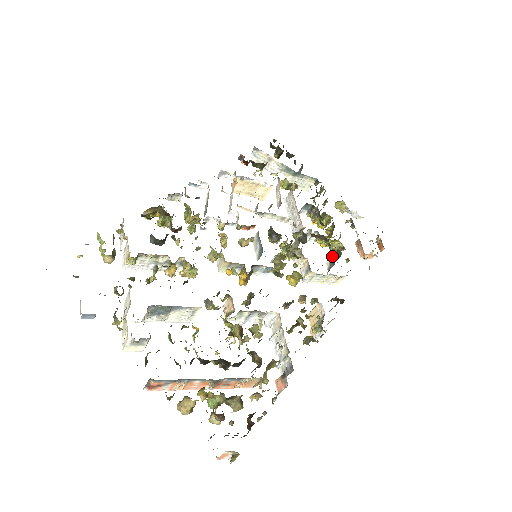
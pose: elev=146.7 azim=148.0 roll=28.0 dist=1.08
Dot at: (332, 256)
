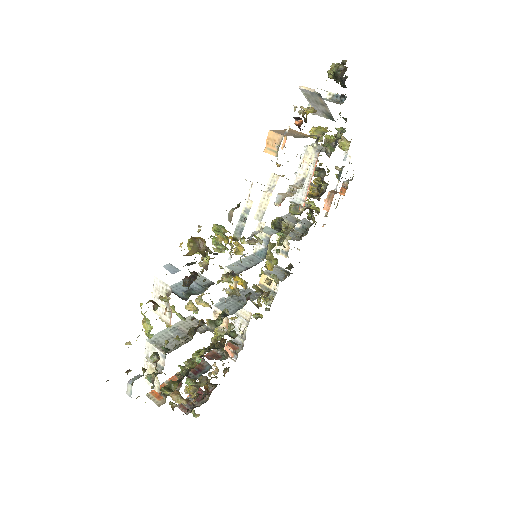
Dot at: (307, 227)
